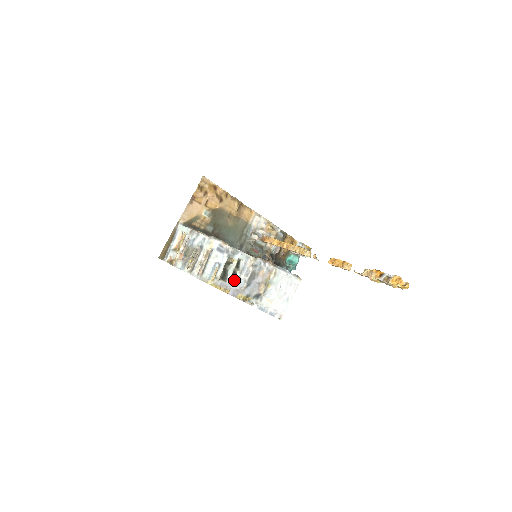
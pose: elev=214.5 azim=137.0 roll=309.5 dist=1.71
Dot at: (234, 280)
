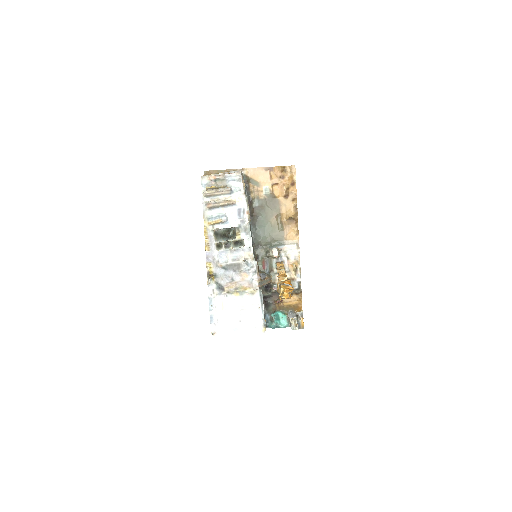
Dot at: (222, 249)
